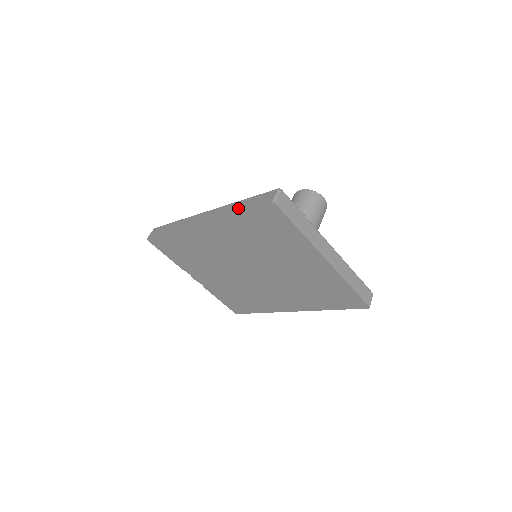
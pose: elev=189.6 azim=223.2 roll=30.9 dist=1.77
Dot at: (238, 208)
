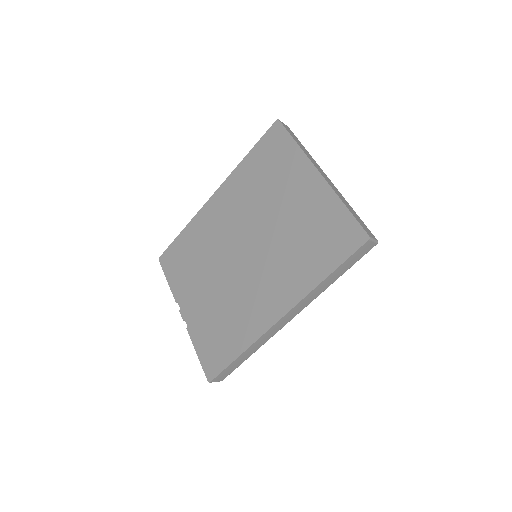
Dot at: occluded
